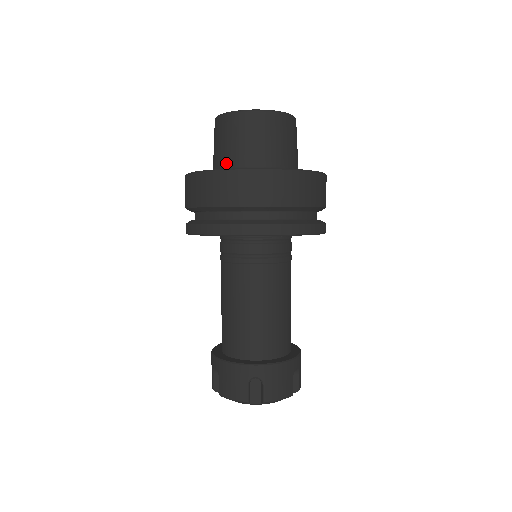
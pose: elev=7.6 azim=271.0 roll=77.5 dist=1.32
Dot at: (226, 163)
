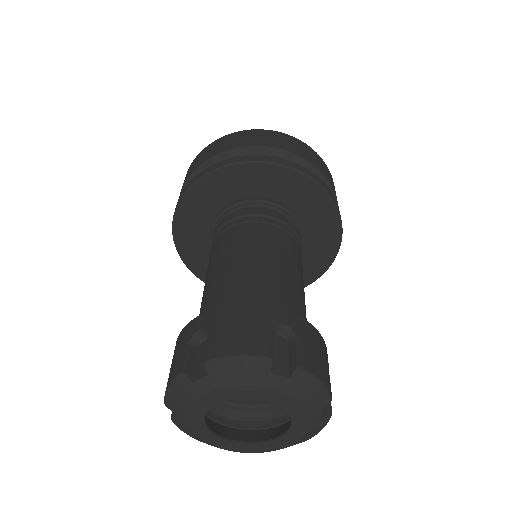
Dot at: occluded
